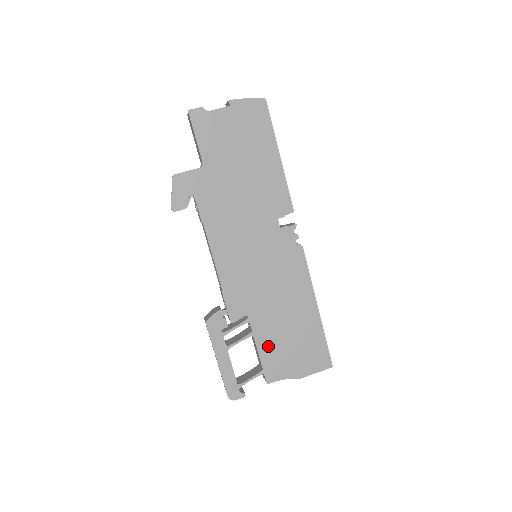
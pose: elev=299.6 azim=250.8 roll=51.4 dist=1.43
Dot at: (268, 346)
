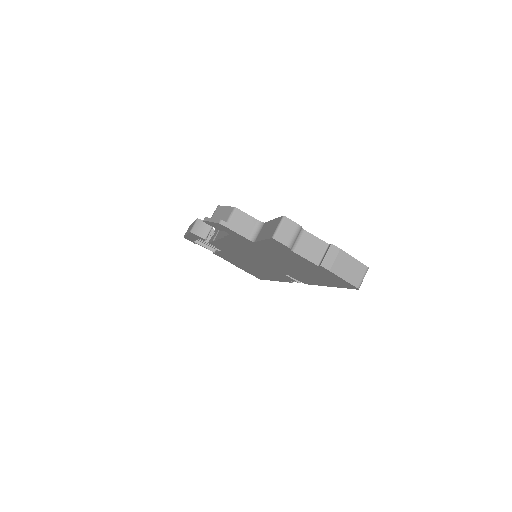
Dot at: (226, 257)
